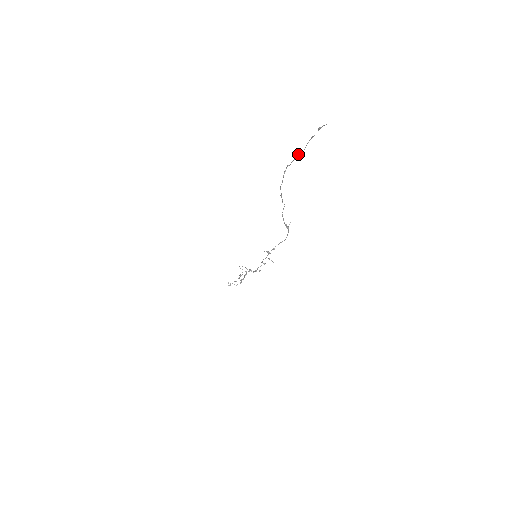
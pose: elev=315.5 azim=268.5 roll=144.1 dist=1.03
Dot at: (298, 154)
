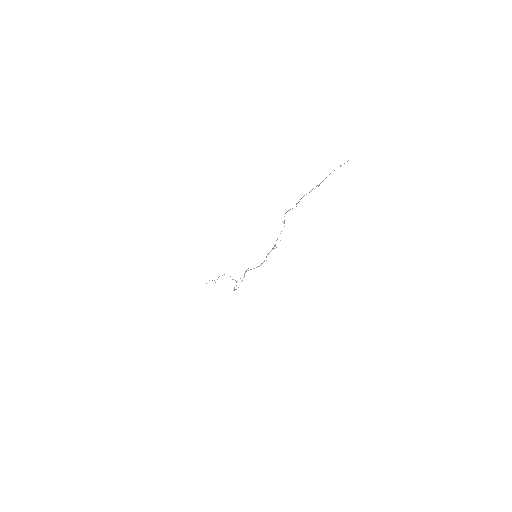
Dot at: (319, 185)
